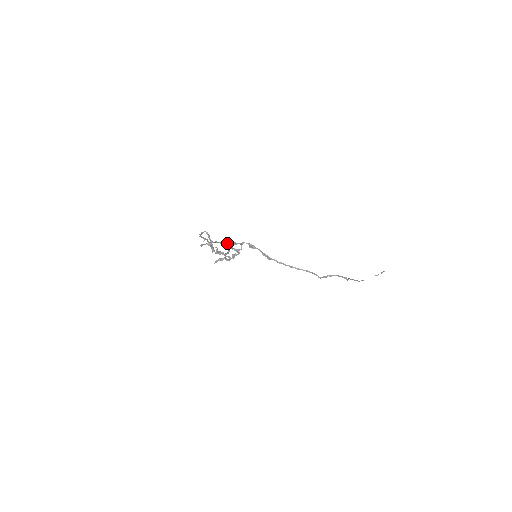
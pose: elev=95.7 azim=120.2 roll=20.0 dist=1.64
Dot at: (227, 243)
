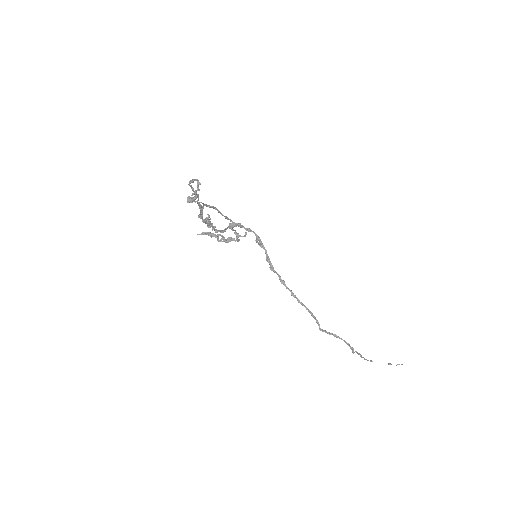
Dot at: occluded
